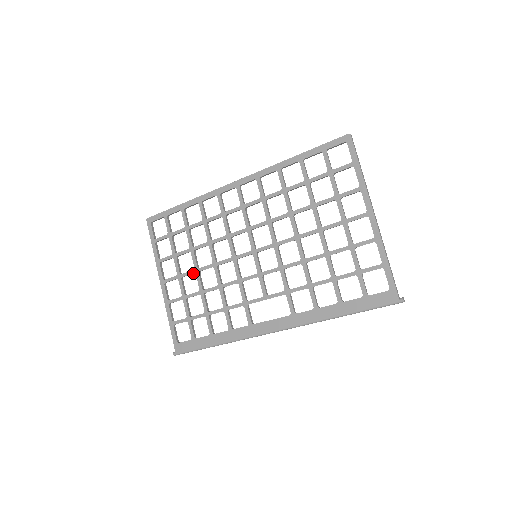
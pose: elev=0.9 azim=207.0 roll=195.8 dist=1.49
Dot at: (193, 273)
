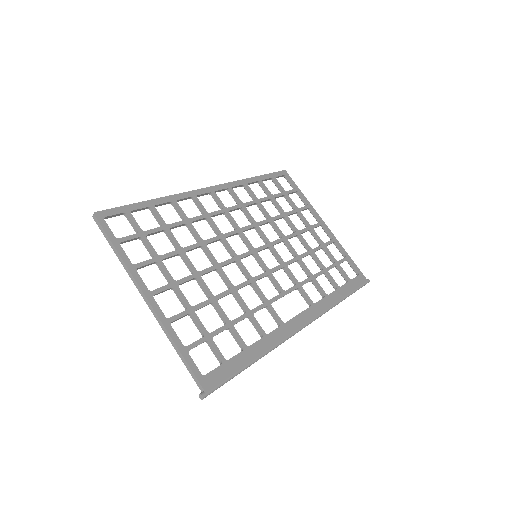
Dot at: (193, 278)
